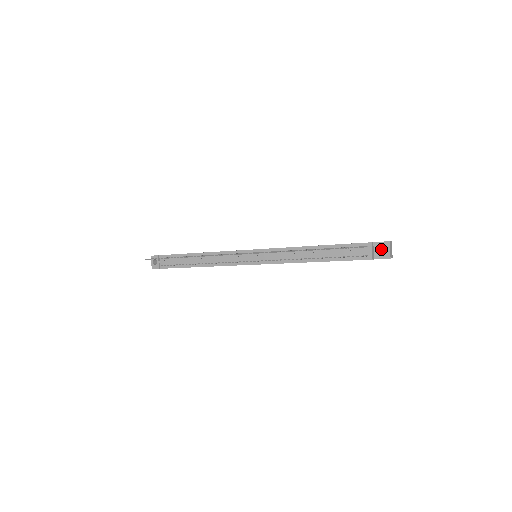
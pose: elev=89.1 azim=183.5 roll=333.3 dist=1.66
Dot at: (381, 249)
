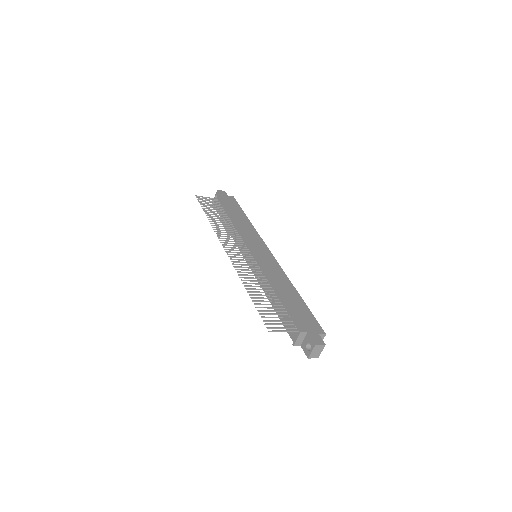
Dot at: occluded
